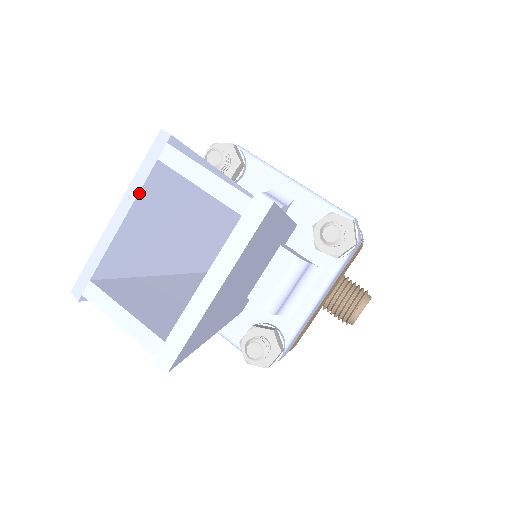
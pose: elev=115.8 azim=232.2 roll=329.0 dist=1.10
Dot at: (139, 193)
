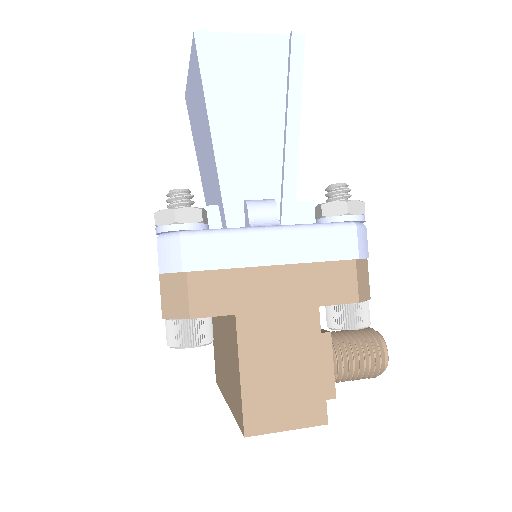
Dot at: occluded
